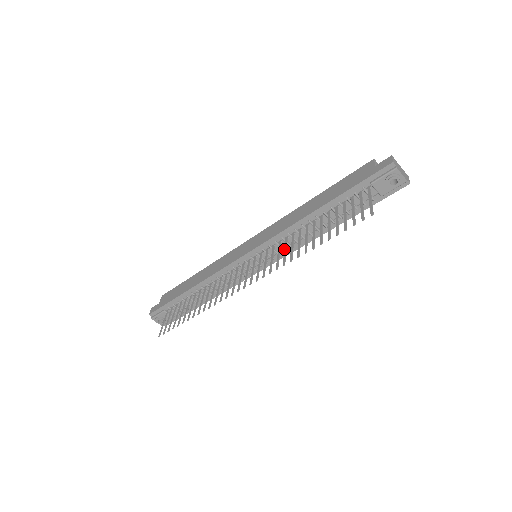
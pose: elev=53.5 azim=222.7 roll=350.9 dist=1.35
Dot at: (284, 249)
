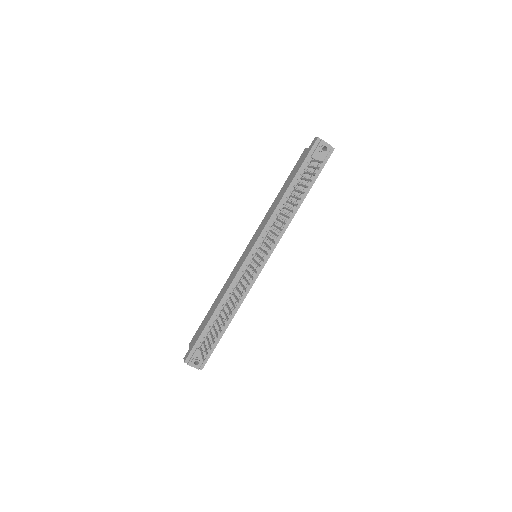
Dot at: (276, 227)
